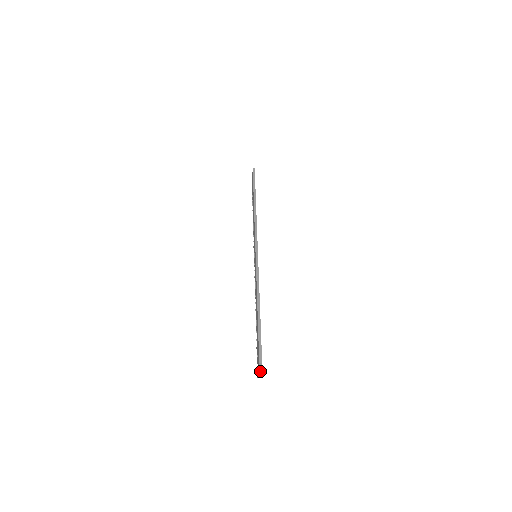
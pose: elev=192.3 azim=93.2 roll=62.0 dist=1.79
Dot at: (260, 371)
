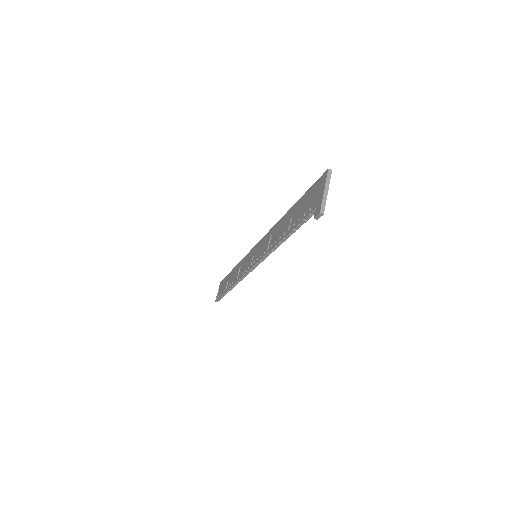
Dot at: (326, 193)
